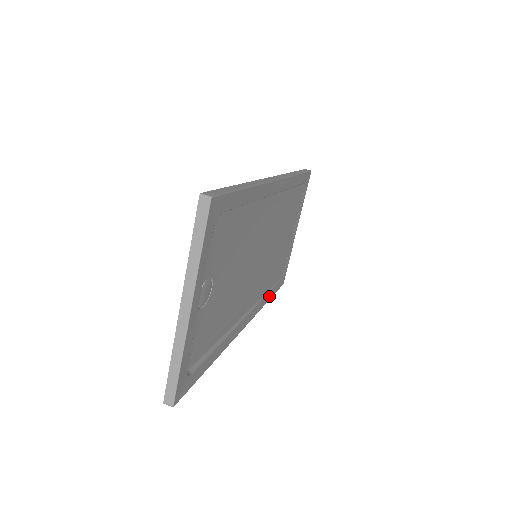
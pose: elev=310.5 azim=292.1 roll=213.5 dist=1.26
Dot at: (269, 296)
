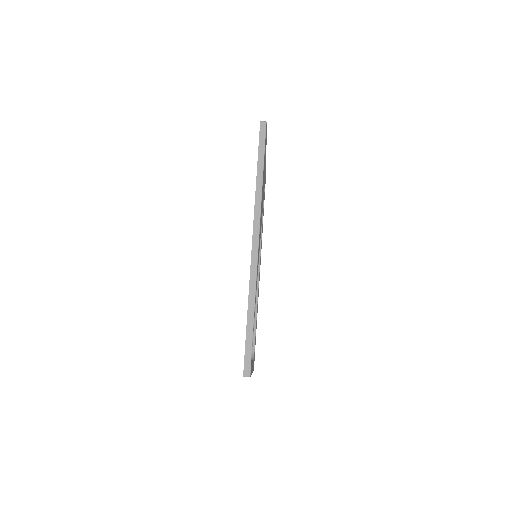
Dot at: (263, 212)
